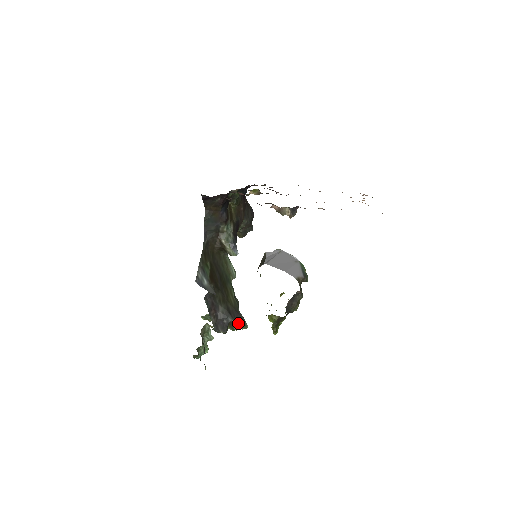
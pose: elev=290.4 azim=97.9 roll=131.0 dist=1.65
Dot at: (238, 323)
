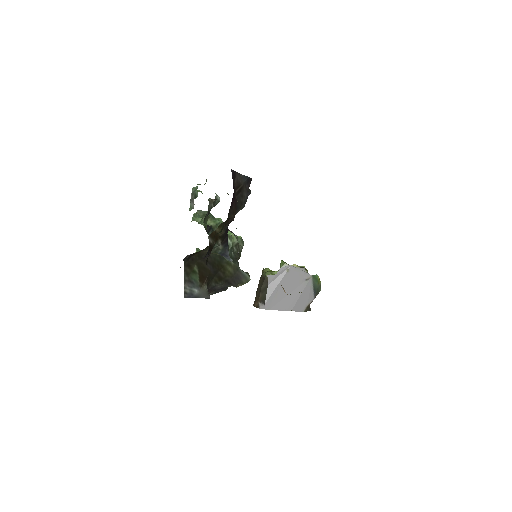
Dot at: (239, 284)
